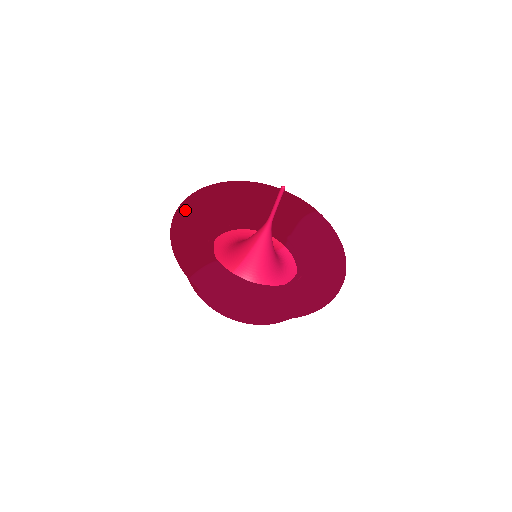
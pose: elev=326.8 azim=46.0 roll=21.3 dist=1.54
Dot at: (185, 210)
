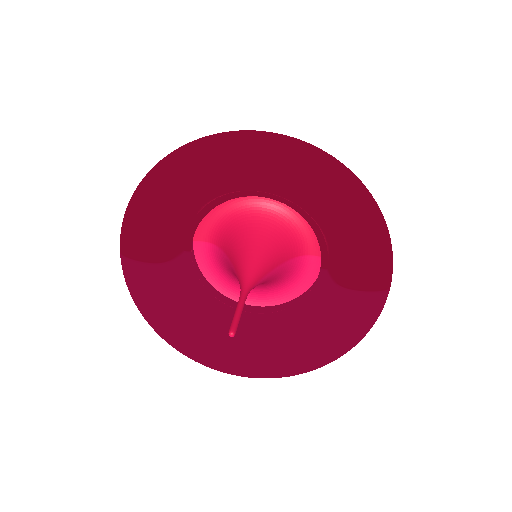
Dot at: (180, 165)
